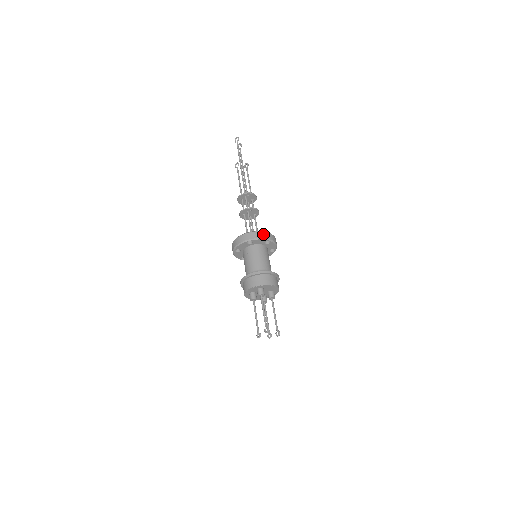
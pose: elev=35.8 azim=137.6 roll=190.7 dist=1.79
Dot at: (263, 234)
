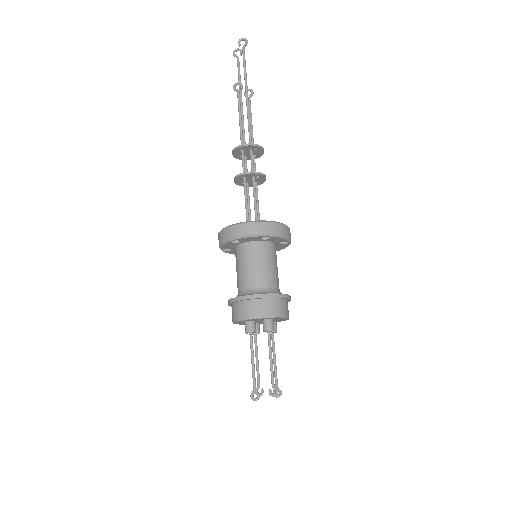
Dot at: (287, 230)
